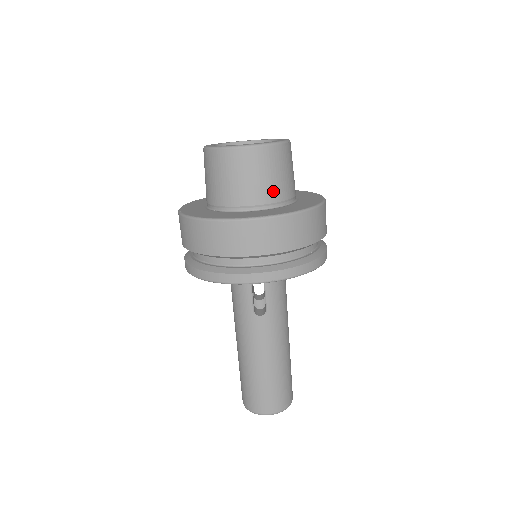
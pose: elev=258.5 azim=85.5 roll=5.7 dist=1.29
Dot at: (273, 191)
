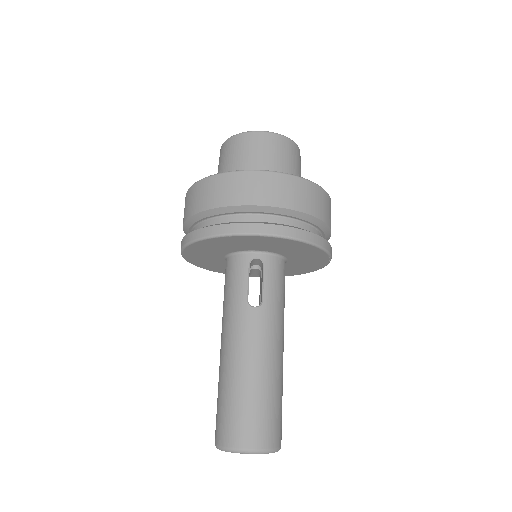
Dot at: occluded
